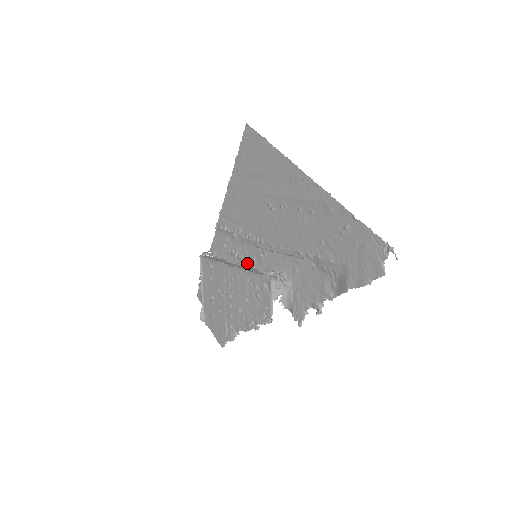
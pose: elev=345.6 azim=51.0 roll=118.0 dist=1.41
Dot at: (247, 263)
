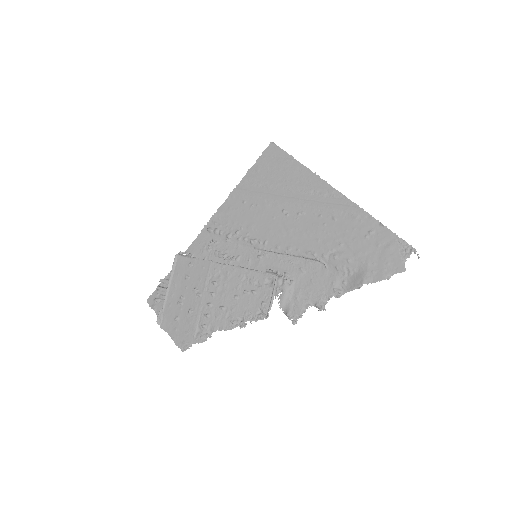
Dot at: (238, 264)
